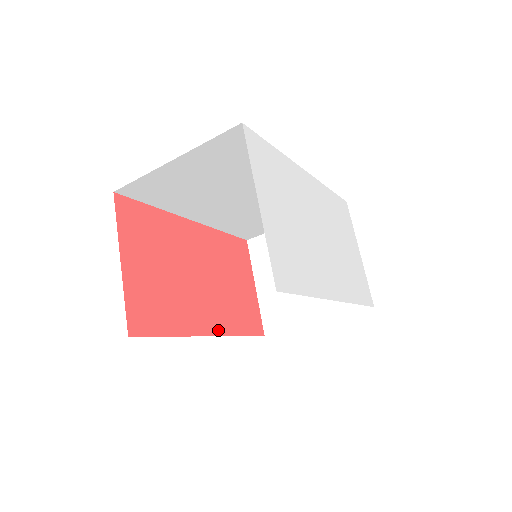
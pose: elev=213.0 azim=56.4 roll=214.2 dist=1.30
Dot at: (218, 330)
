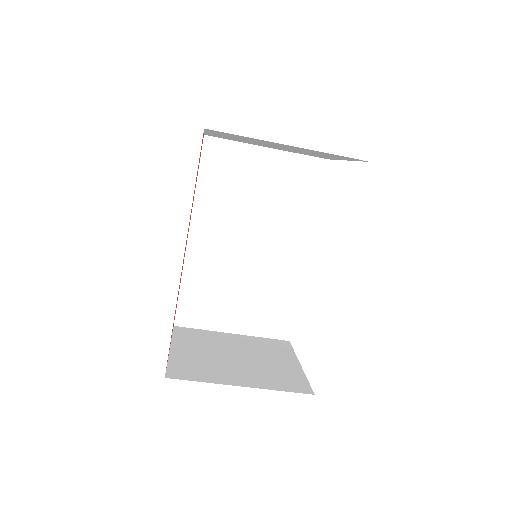
Dot at: occluded
